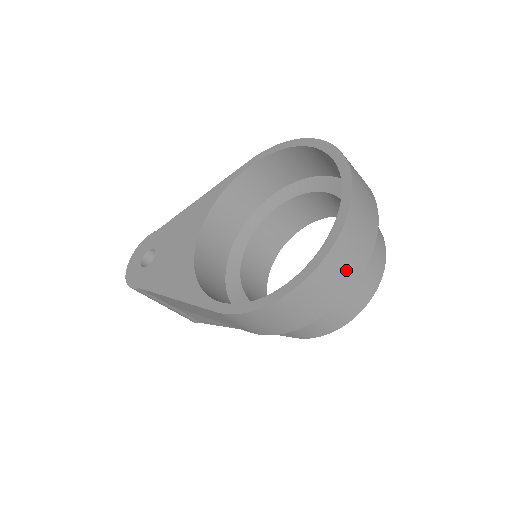
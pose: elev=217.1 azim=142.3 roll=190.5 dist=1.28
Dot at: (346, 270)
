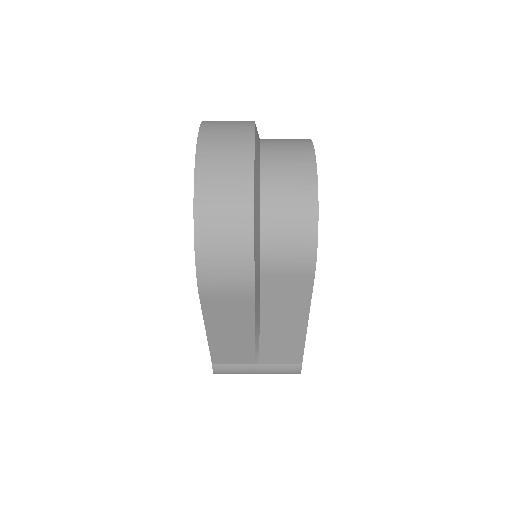
Dot at: (230, 167)
